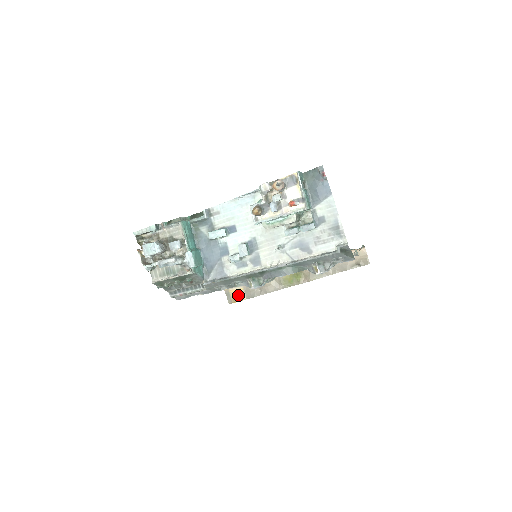
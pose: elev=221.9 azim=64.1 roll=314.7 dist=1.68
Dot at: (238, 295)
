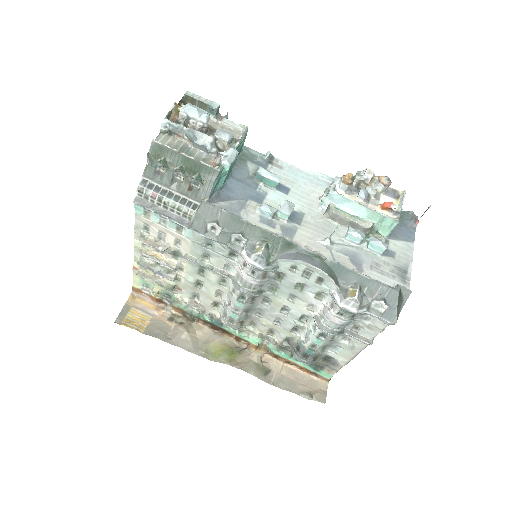
Dot at: (138, 321)
